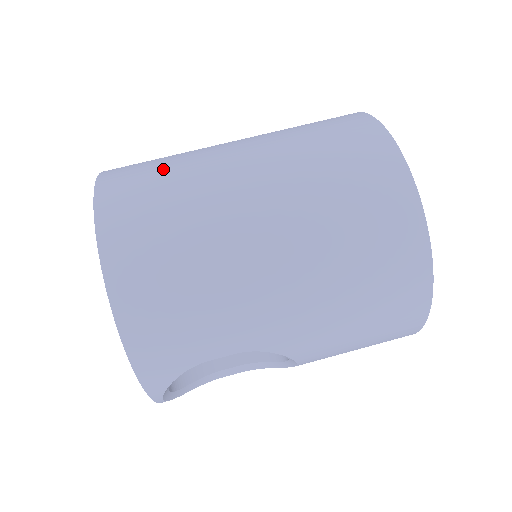
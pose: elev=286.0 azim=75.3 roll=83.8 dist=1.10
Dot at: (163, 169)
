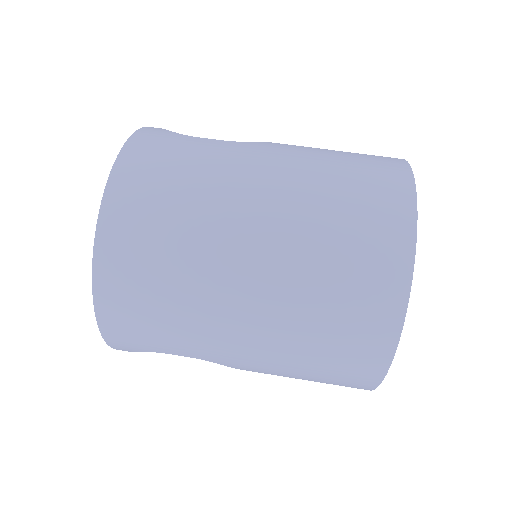
Dot at: (182, 174)
